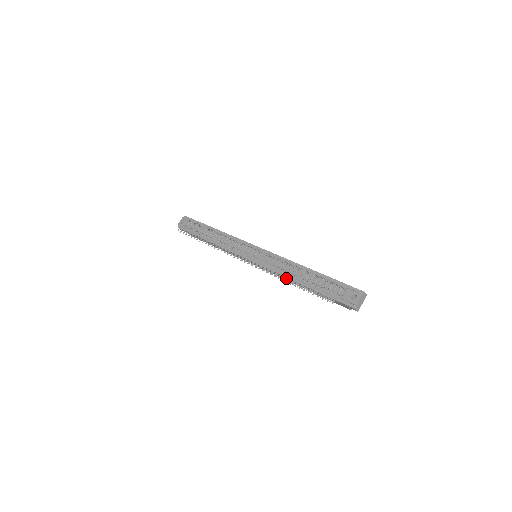
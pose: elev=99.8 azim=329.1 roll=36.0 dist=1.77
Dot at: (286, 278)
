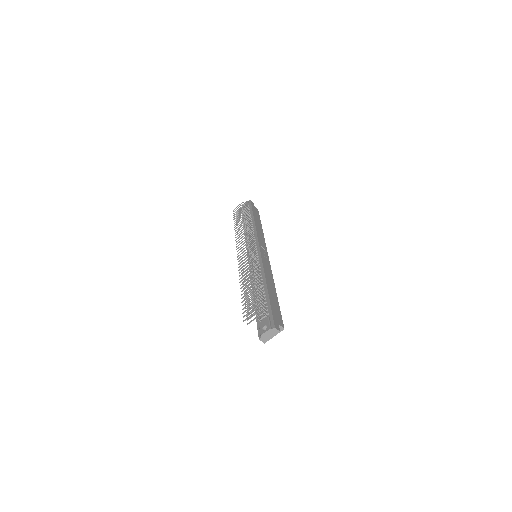
Dot at: occluded
